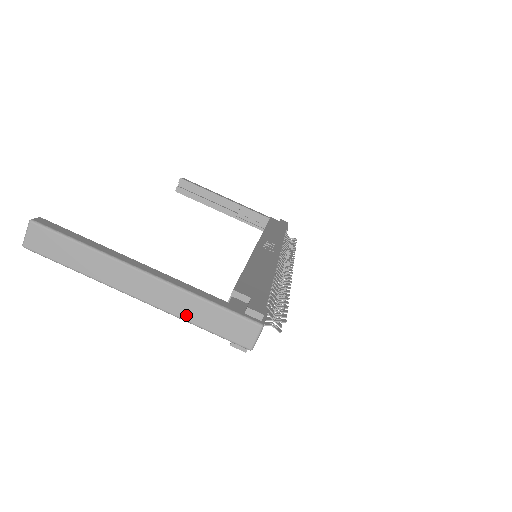
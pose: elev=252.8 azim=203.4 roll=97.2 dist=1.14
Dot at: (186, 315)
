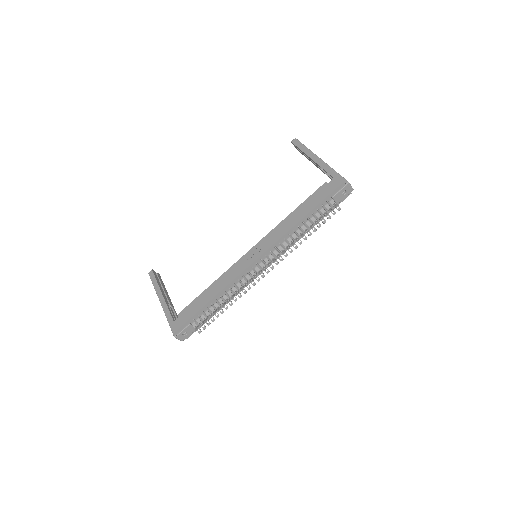
Dot at: occluded
